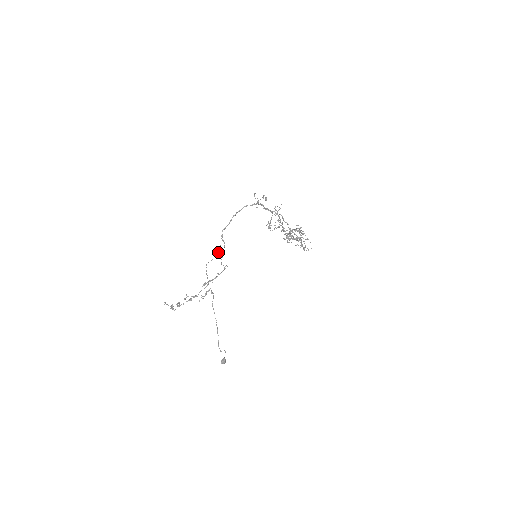
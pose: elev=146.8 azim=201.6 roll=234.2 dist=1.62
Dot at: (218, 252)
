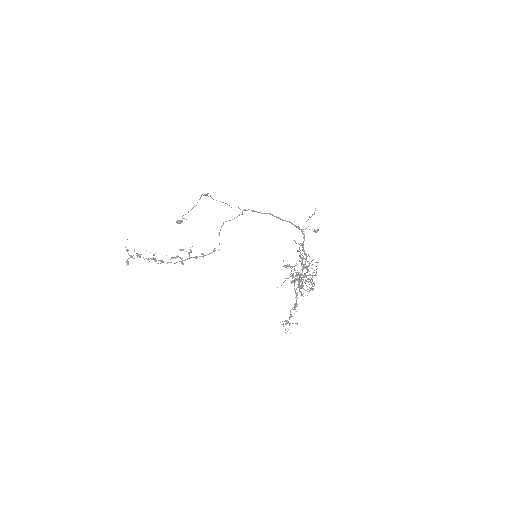
Dot at: occluded
